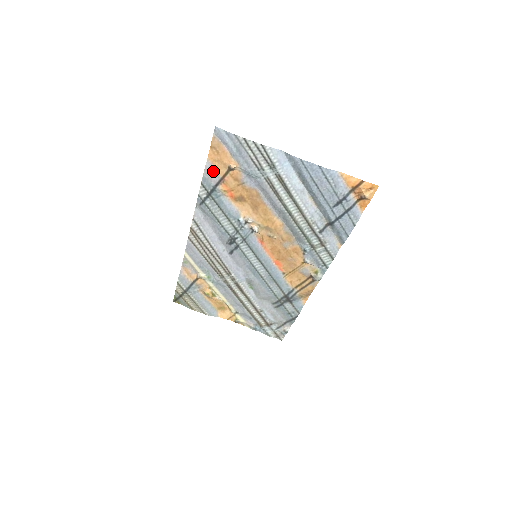
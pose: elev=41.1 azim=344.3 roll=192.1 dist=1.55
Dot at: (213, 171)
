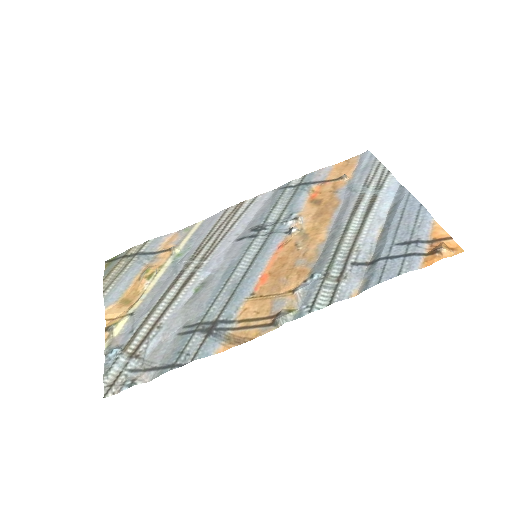
Dot at: (326, 173)
